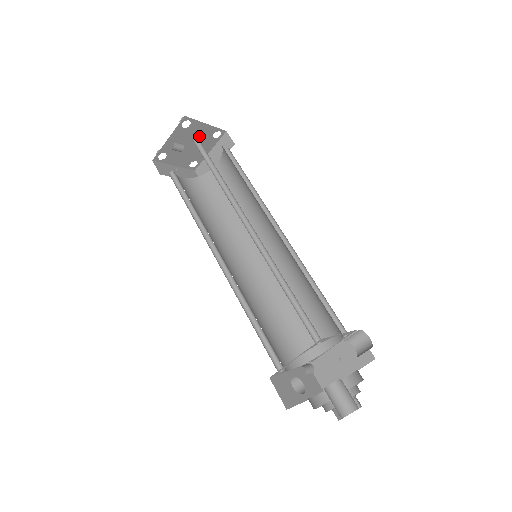
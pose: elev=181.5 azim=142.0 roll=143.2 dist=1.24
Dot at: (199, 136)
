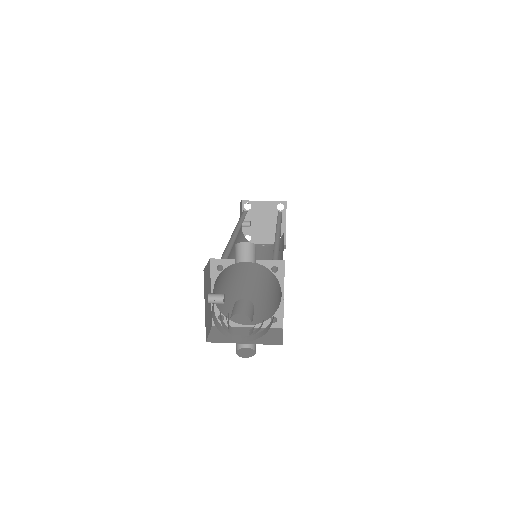
Dot at: (266, 213)
